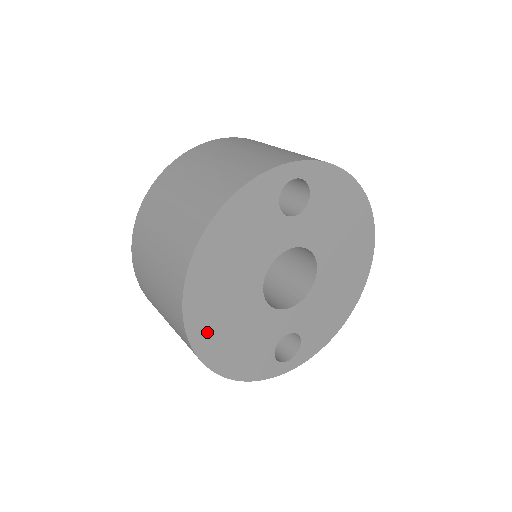
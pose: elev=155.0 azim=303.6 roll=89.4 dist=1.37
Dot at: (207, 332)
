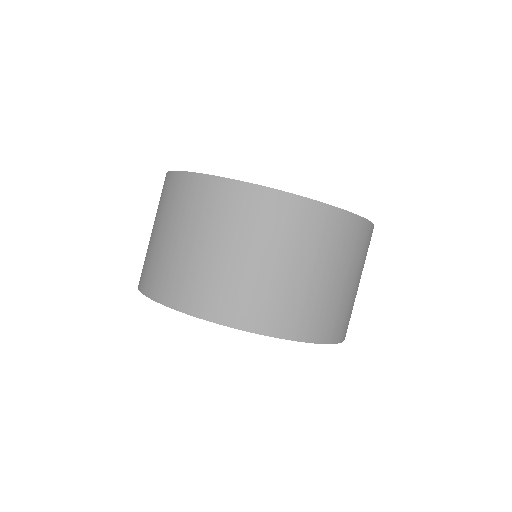
Dot at: occluded
